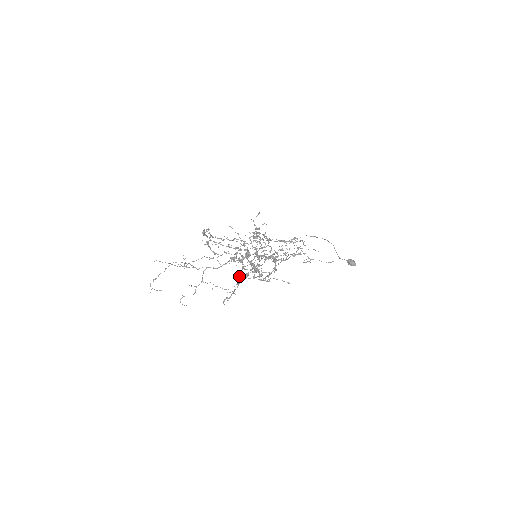
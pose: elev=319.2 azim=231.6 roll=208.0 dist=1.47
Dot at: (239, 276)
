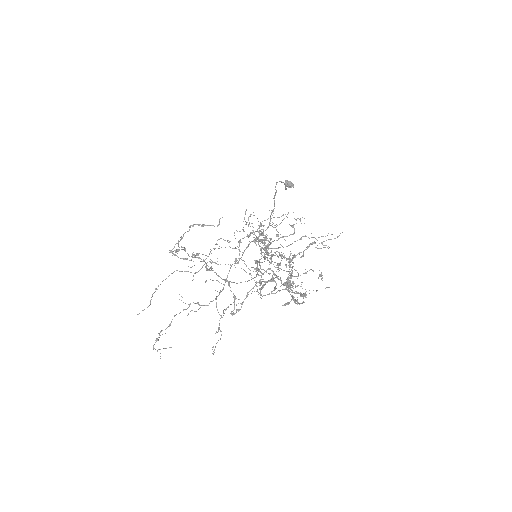
Dot at: occluded
